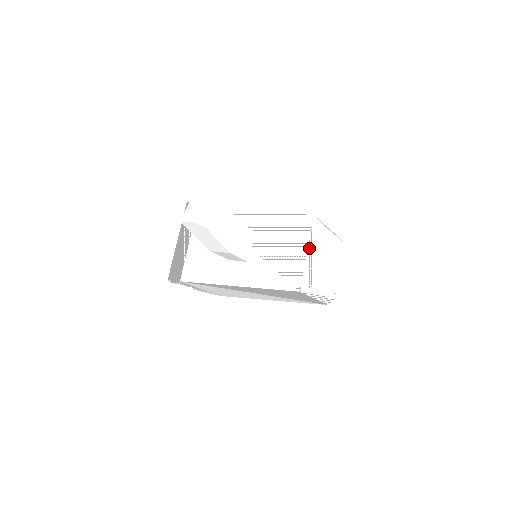
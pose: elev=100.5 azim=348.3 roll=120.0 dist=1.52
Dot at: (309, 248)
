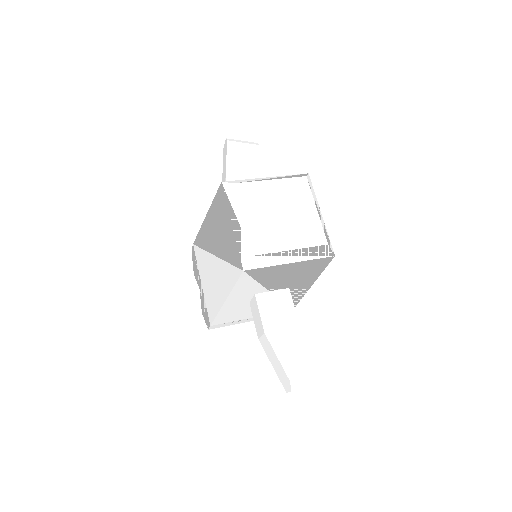
Dot at: (273, 177)
